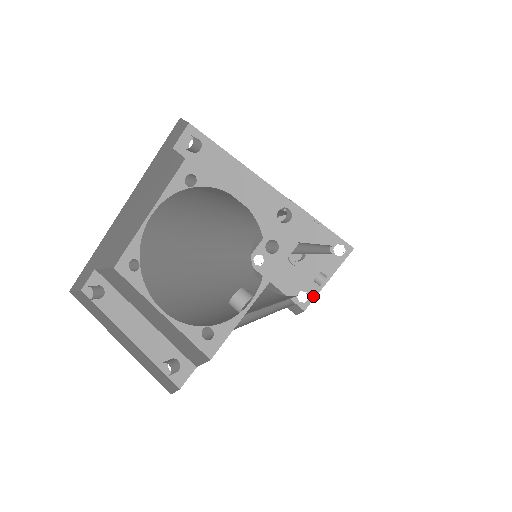
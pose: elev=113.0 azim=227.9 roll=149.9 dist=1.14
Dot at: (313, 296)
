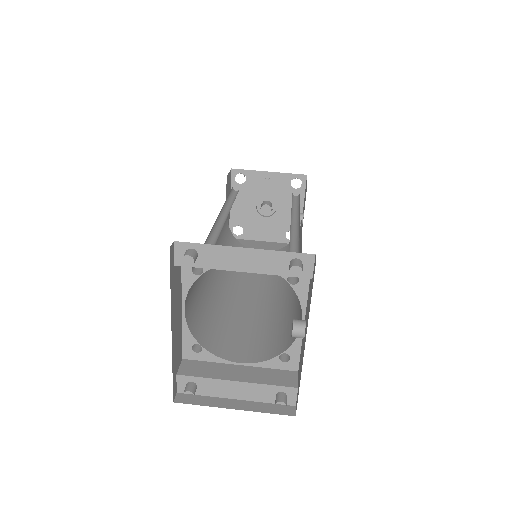
Dot at: occluded
